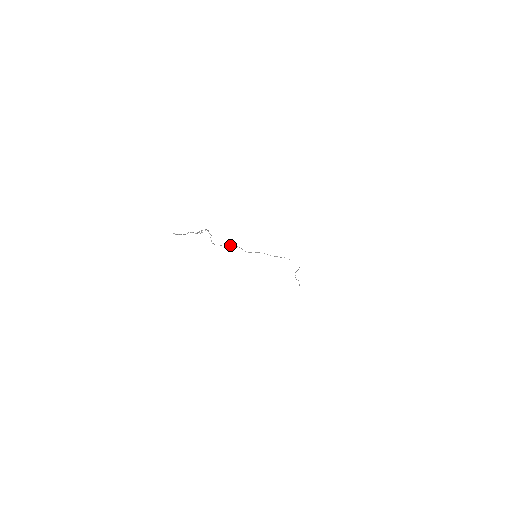
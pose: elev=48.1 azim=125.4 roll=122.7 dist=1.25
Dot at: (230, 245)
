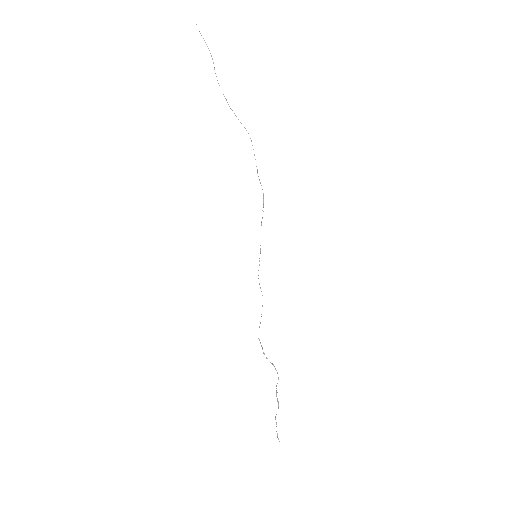
Dot at: occluded
